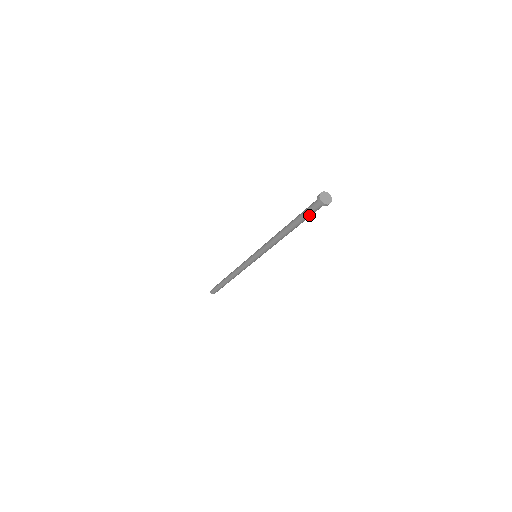
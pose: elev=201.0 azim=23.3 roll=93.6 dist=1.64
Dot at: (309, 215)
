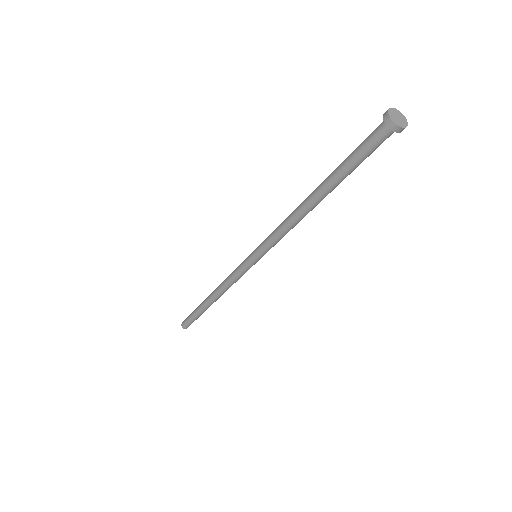
Dot at: (357, 155)
